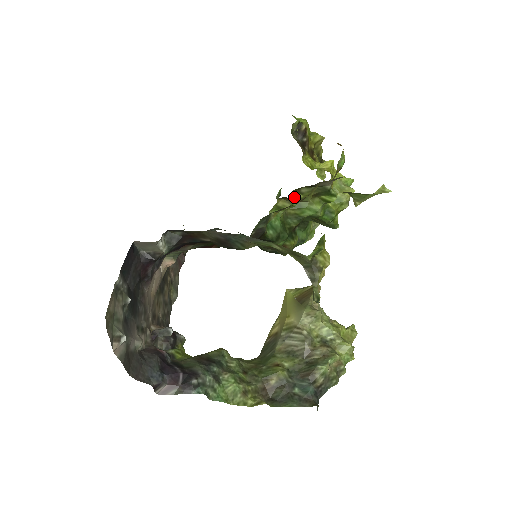
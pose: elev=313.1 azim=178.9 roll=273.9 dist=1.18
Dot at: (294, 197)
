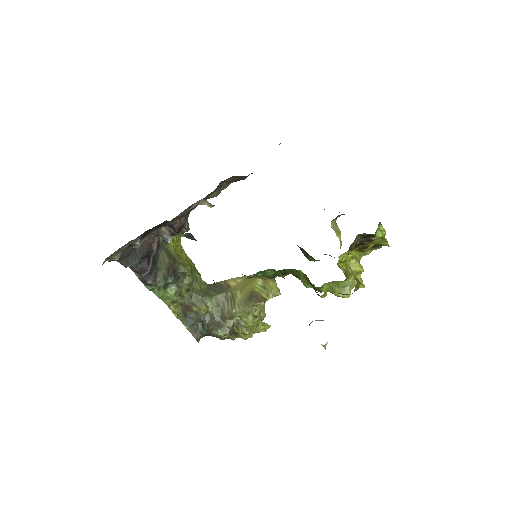
Dot at: (300, 271)
